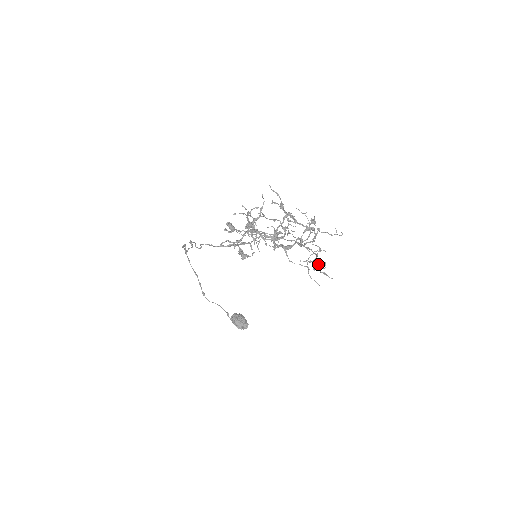
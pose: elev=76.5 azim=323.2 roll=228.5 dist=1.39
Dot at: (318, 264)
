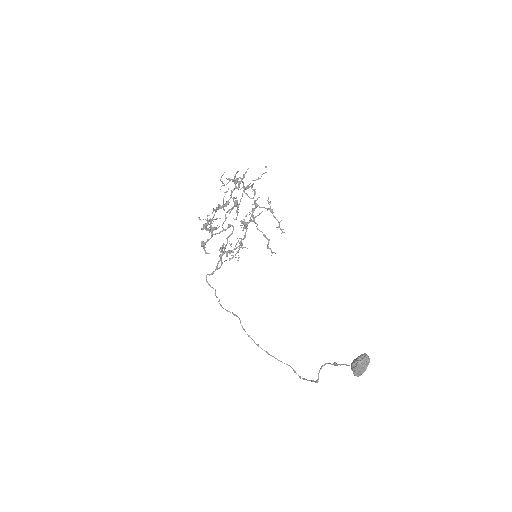
Dot at: (238, 179)
